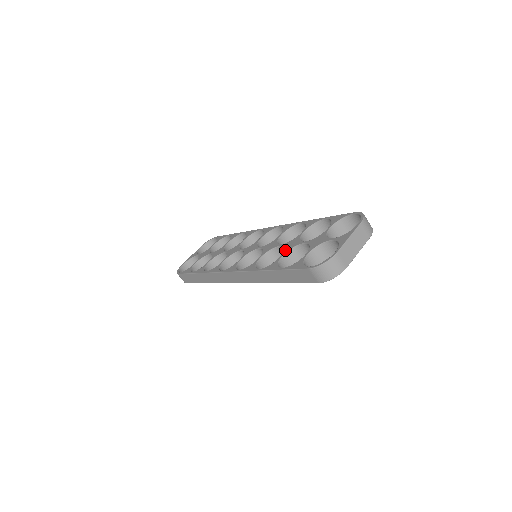
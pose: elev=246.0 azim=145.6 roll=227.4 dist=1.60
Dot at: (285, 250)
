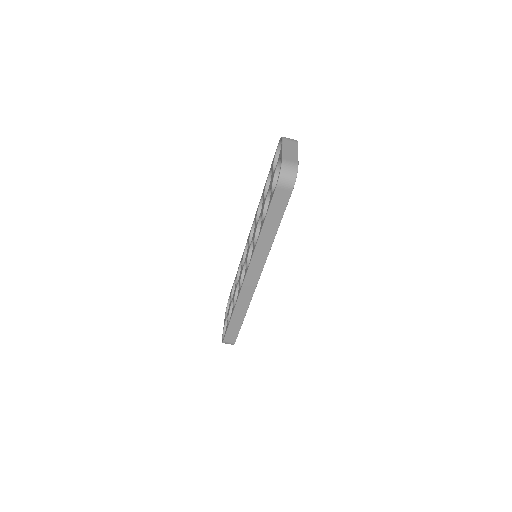
Dot at: (261, 214)
